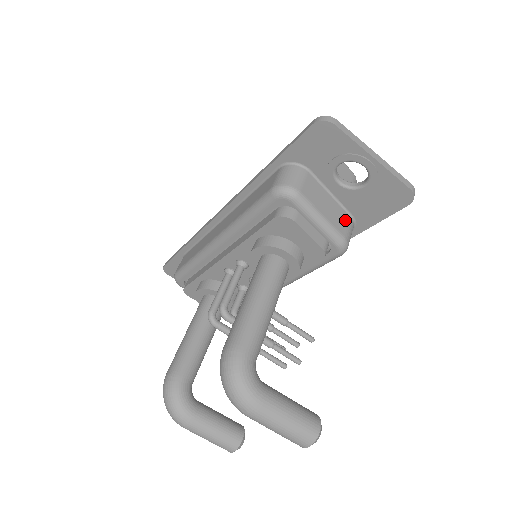
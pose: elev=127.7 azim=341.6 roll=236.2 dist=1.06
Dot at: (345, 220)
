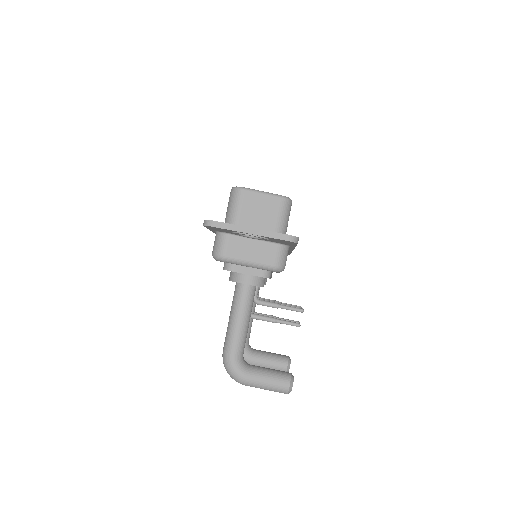
Dot at: (273, 251)
